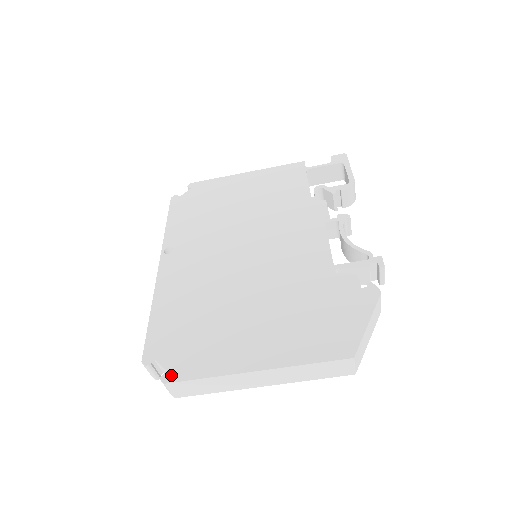
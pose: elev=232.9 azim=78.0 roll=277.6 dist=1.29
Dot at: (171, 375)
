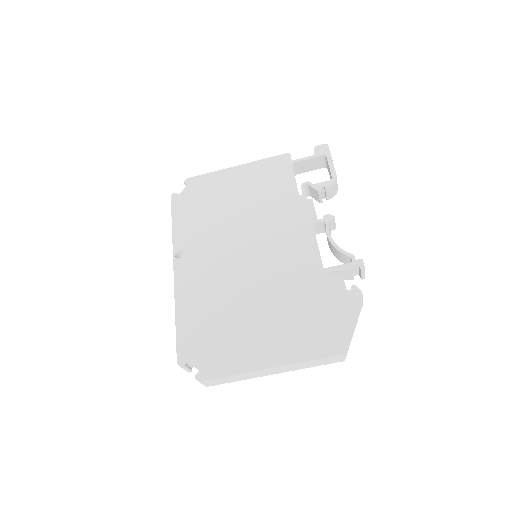
Dot at: (203, 374)
